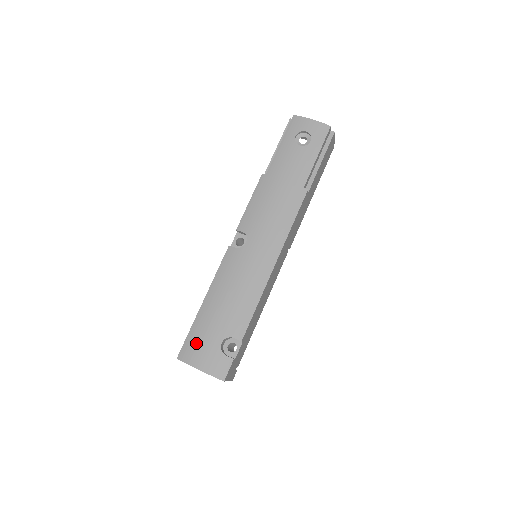
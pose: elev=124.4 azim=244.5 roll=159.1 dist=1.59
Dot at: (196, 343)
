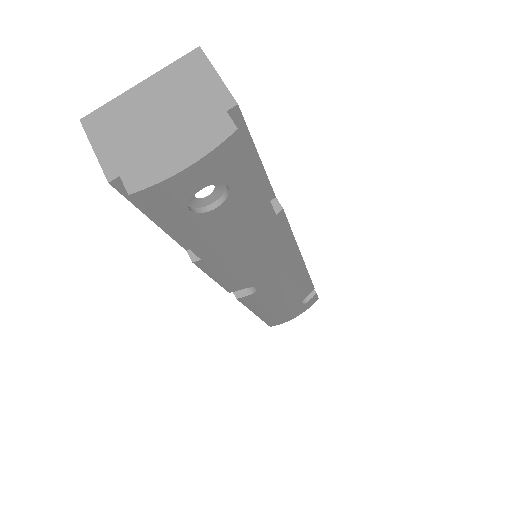
Dot at: occluded
